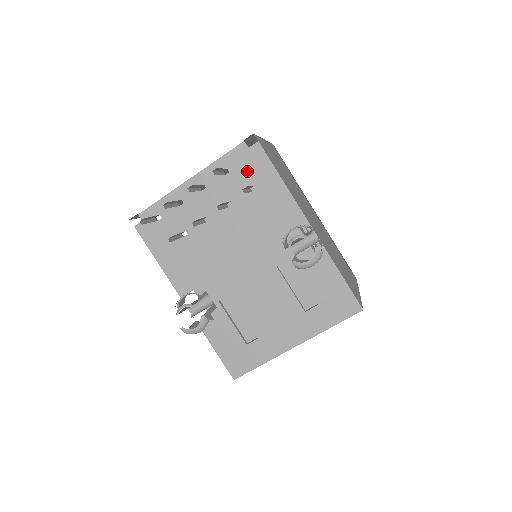
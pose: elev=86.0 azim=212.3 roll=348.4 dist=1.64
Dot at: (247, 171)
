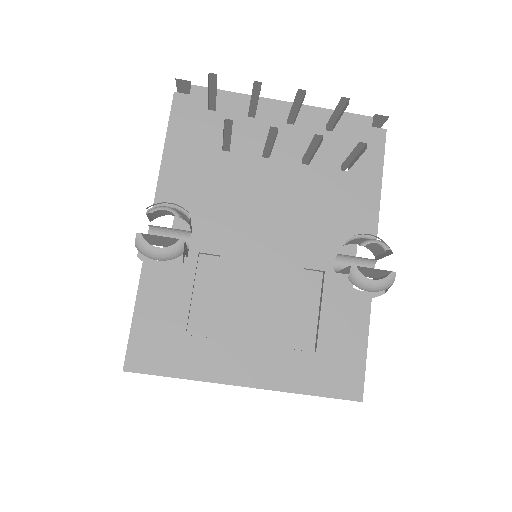
Dot at: (352, 146)
